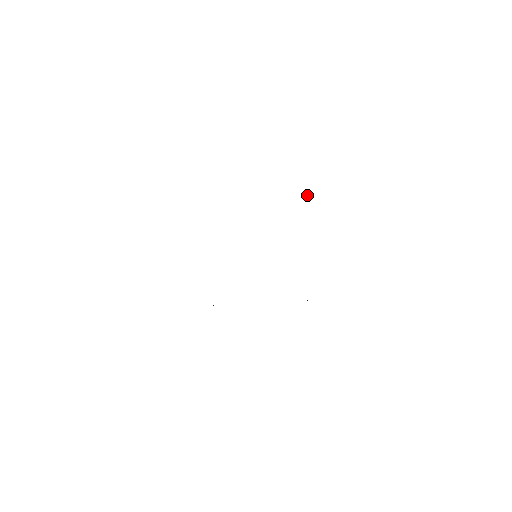
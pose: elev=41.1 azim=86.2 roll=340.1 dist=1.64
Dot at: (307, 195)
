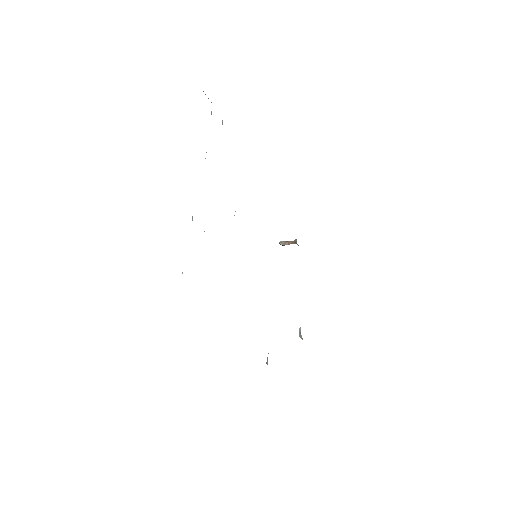
Dot at: occluded
